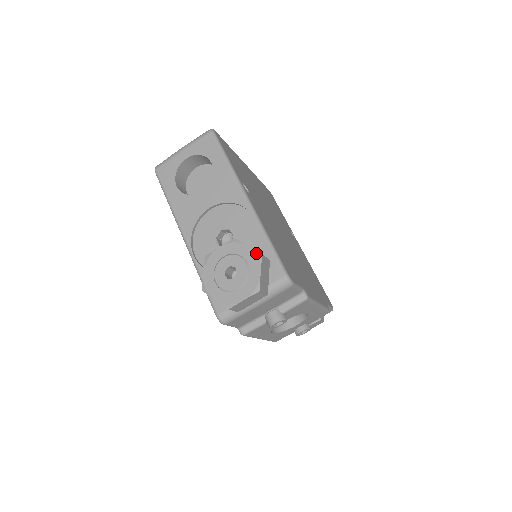
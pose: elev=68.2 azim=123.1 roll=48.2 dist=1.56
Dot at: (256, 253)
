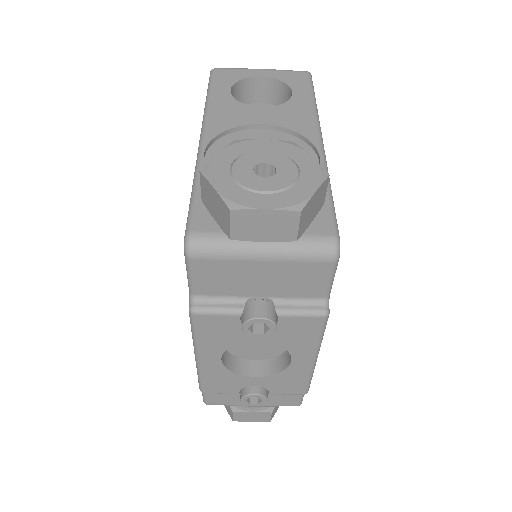
Dot at: (321, 168)
